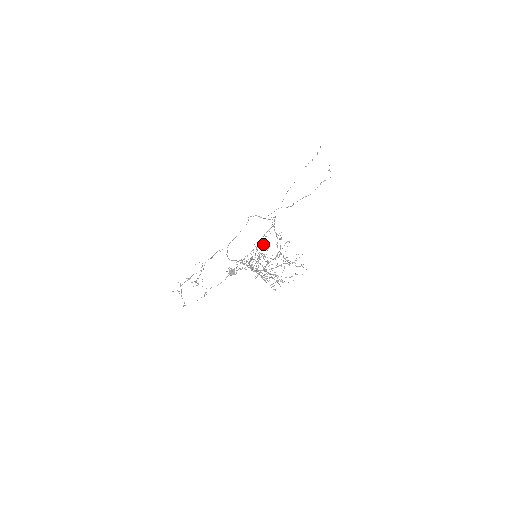
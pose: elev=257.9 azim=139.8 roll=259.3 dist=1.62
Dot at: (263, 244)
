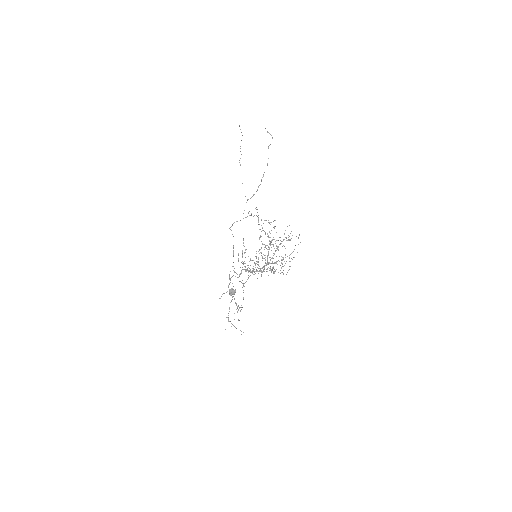
Dot at: occluded
